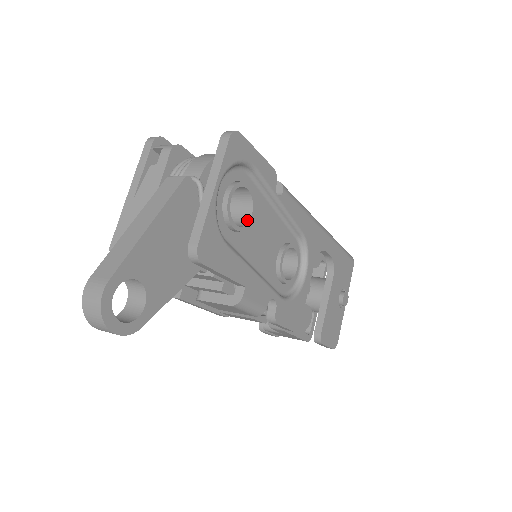
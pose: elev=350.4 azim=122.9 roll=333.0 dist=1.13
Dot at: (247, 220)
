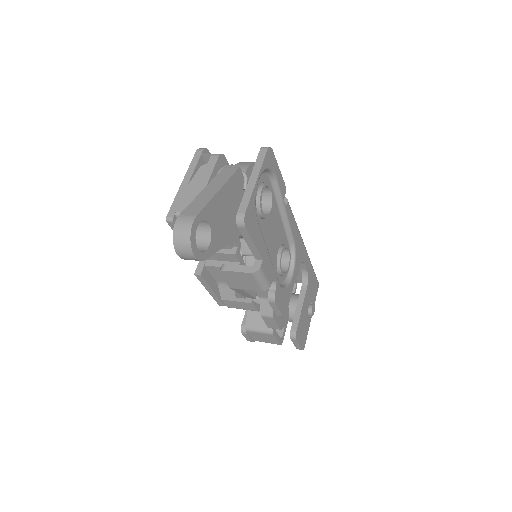
Dot at: (267, 213)
